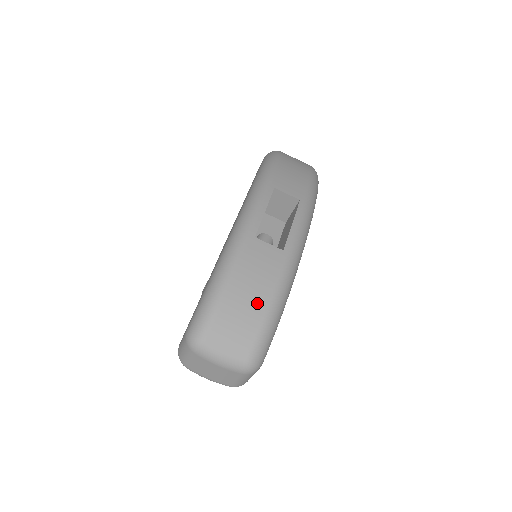
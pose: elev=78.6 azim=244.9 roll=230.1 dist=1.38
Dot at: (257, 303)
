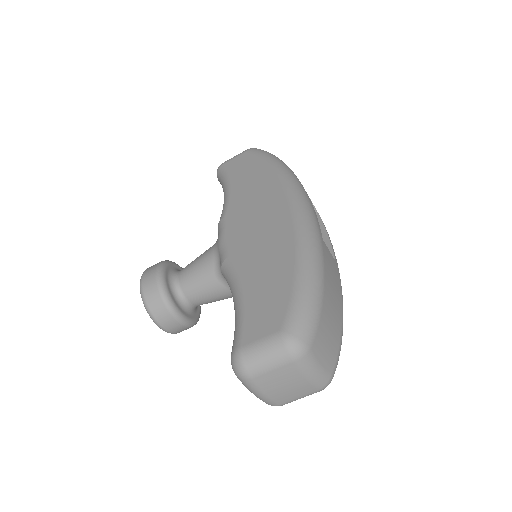
Dot at: (338, 312)
